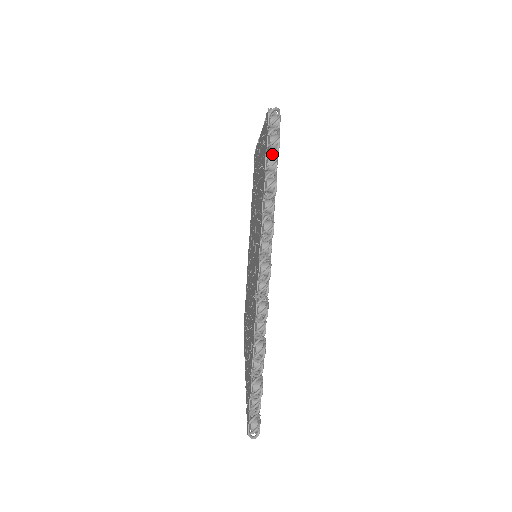
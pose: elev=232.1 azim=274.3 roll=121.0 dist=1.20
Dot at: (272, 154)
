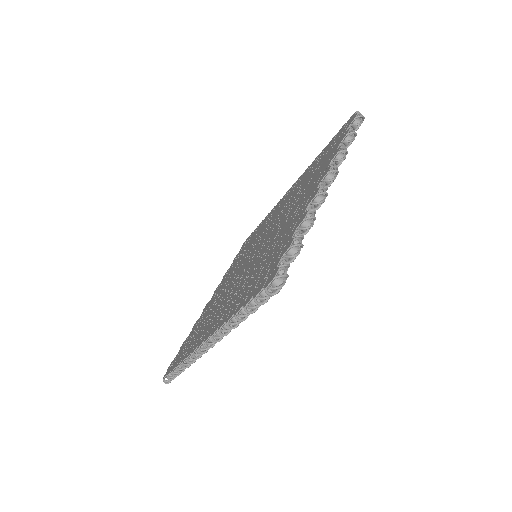
Dot at: (356, 124)
